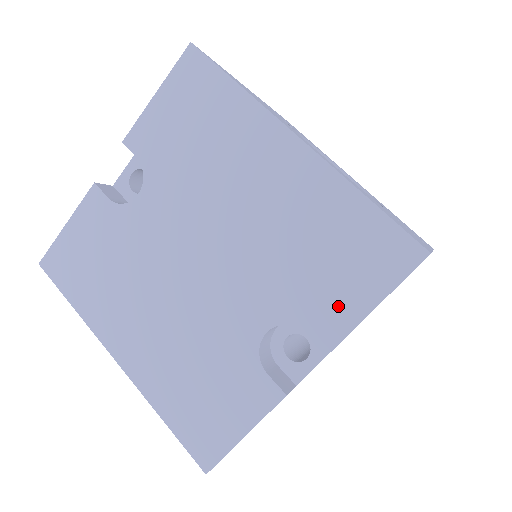
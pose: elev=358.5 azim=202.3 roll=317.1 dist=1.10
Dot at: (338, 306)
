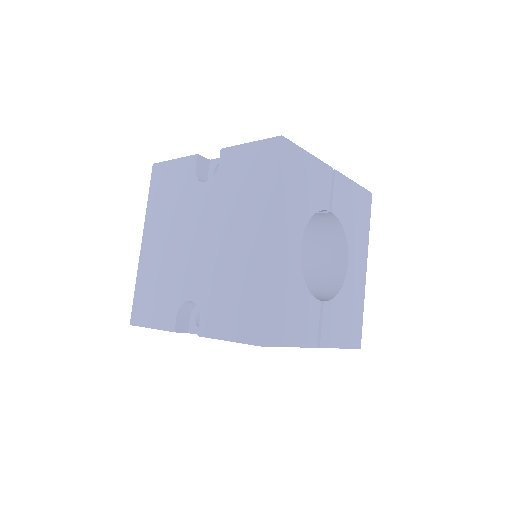
Dot at: (217, 323)
